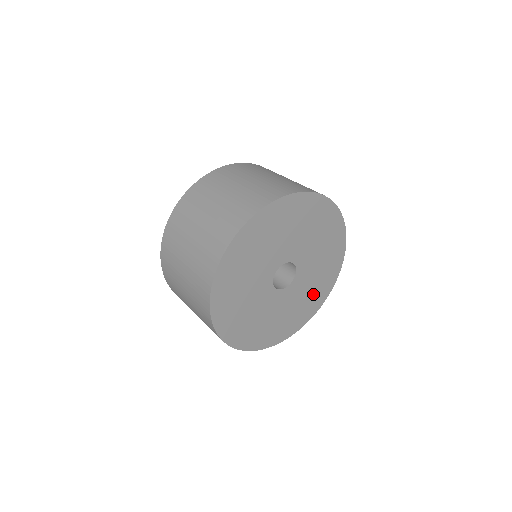
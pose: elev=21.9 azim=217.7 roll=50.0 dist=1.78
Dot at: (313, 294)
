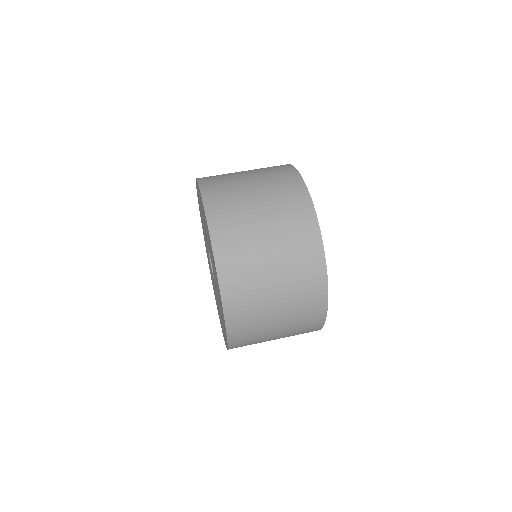
Dot at: occluded
